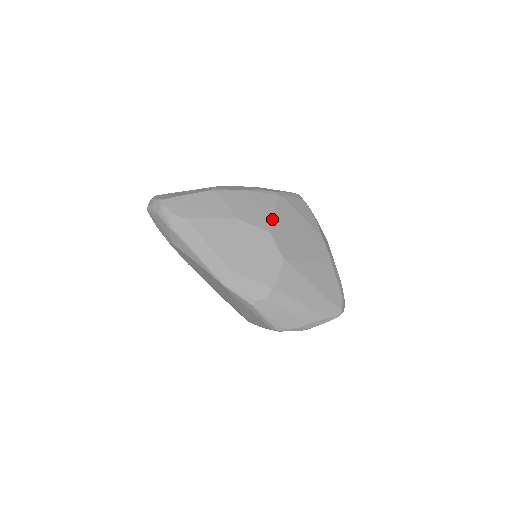
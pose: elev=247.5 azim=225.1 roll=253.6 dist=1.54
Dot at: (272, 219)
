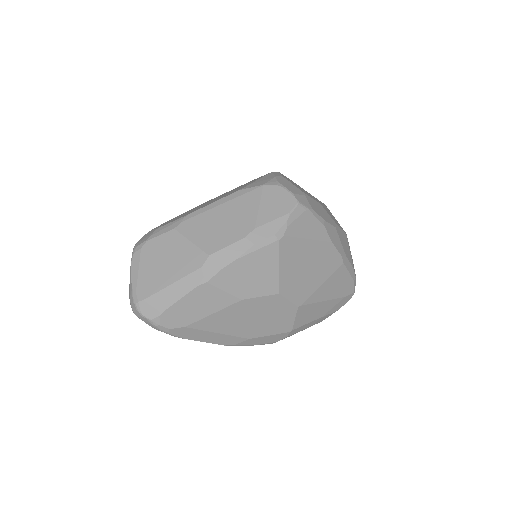
Dot at: (278, 277)
